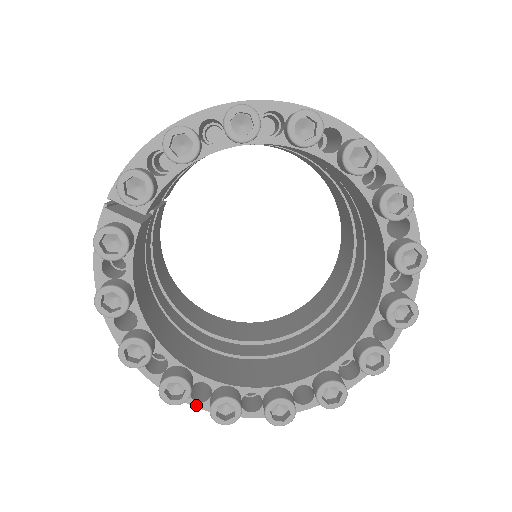
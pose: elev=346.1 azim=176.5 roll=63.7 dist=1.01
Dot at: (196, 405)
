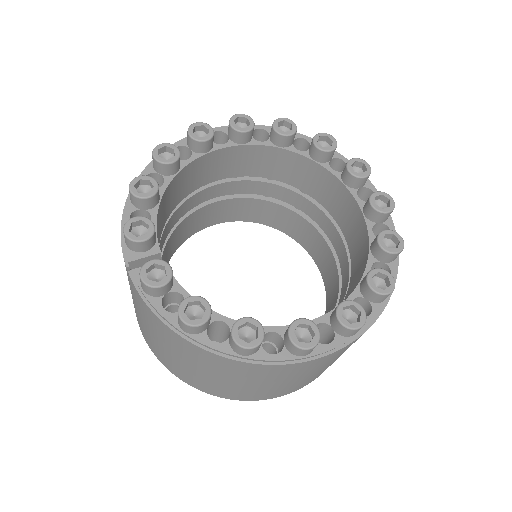
Dot at: (332, 347)
